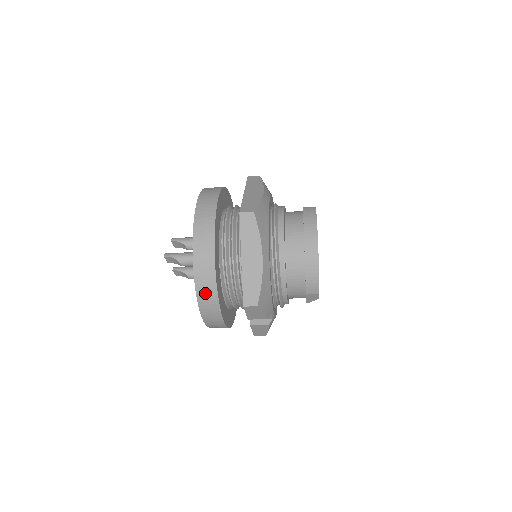
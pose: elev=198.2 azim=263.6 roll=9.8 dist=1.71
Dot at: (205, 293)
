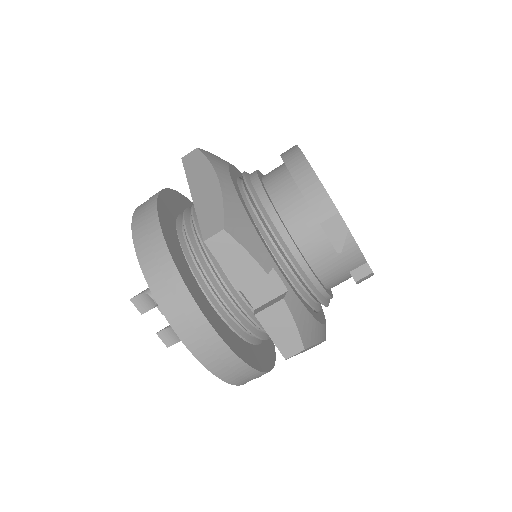
Dot at: (154, 265)
